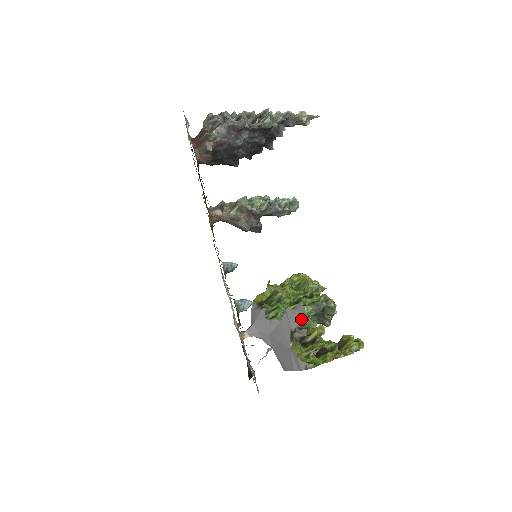
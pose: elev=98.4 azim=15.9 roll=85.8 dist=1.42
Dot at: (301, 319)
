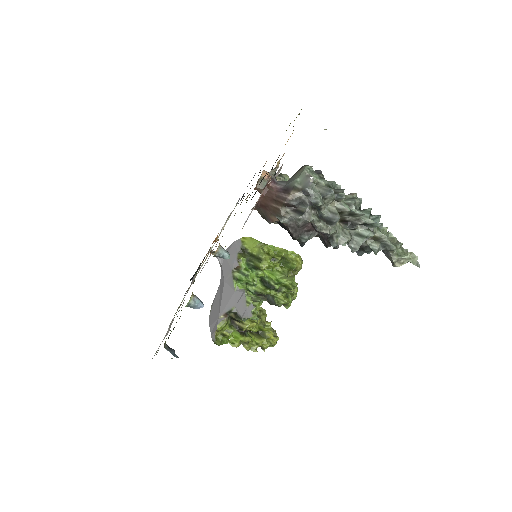
Dot at: (242, 317)
